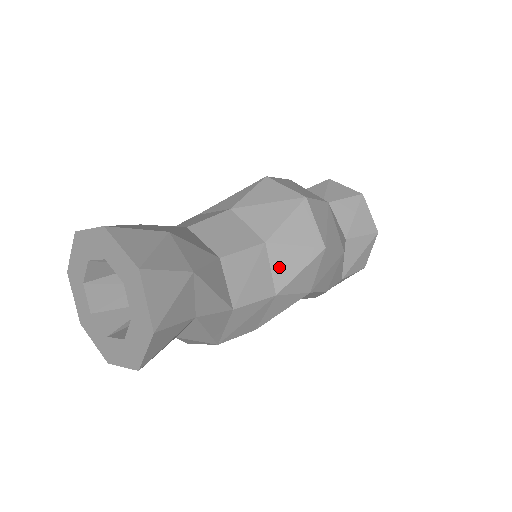
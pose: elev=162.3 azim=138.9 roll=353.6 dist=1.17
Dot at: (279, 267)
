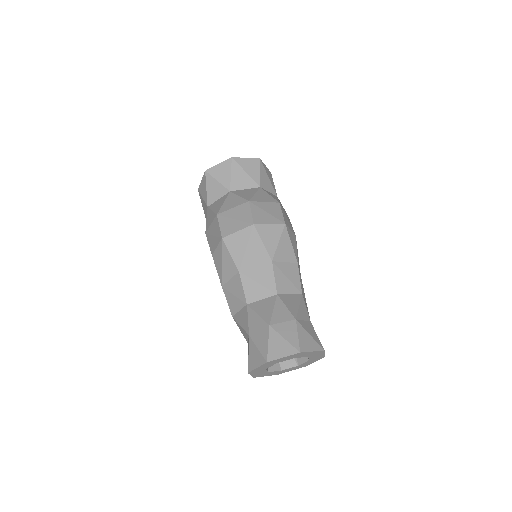
Dot at: (286, 257)
